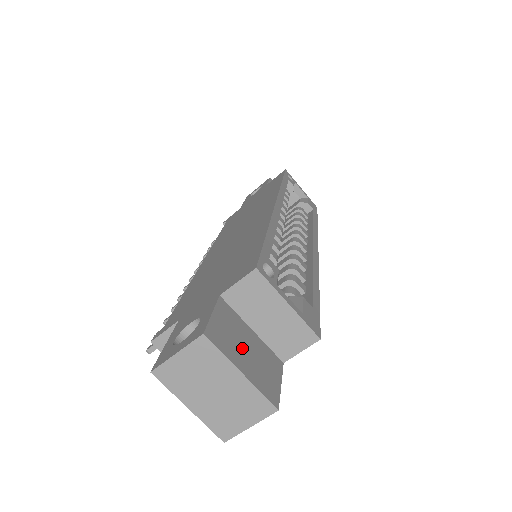
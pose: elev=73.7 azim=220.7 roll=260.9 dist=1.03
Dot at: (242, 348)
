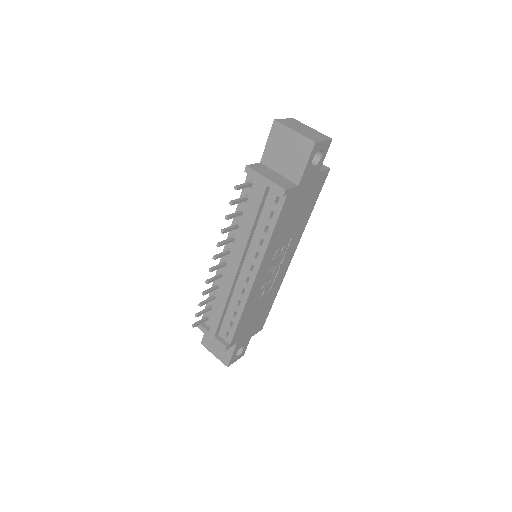
Dot at: occluded
